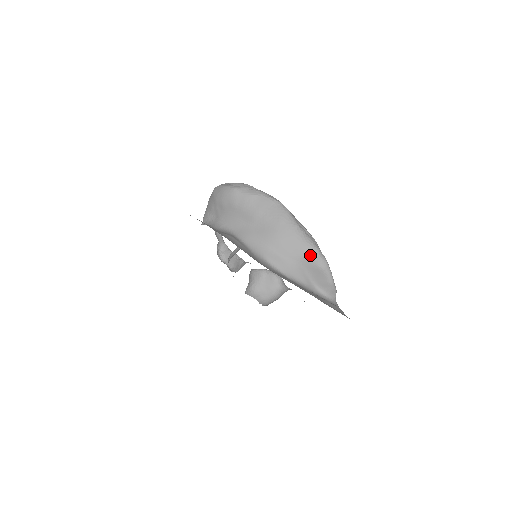
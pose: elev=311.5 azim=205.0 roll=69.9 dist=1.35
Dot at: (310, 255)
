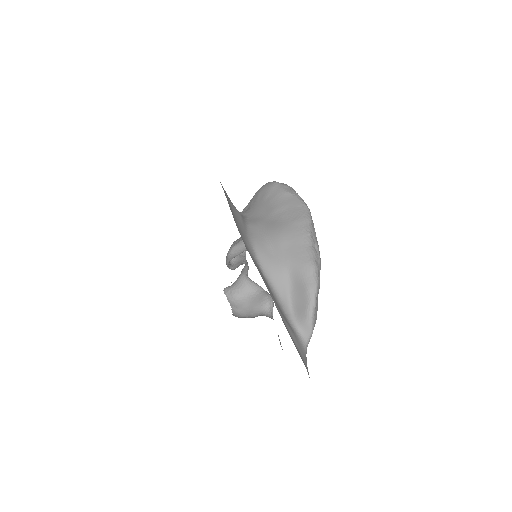
Dot at: (302, 266)
